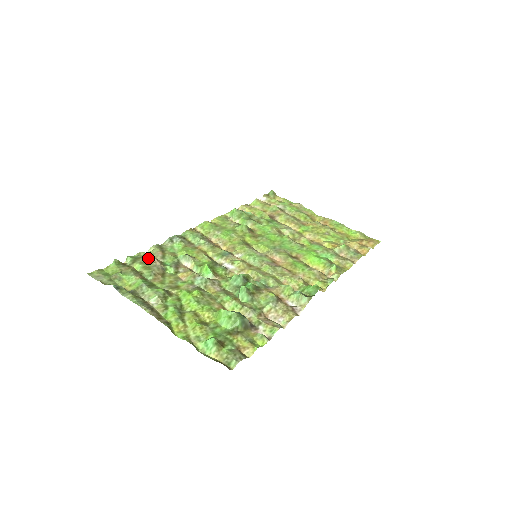
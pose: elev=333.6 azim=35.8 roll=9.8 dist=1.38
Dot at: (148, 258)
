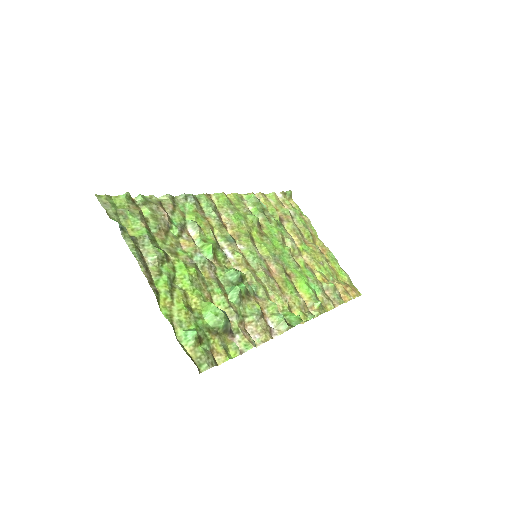
Dot at: (159, 207)
